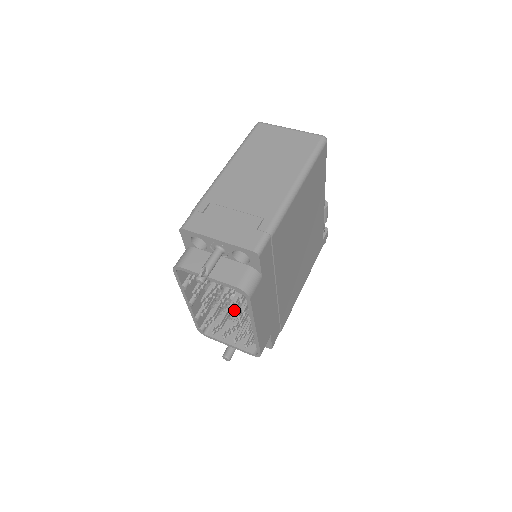
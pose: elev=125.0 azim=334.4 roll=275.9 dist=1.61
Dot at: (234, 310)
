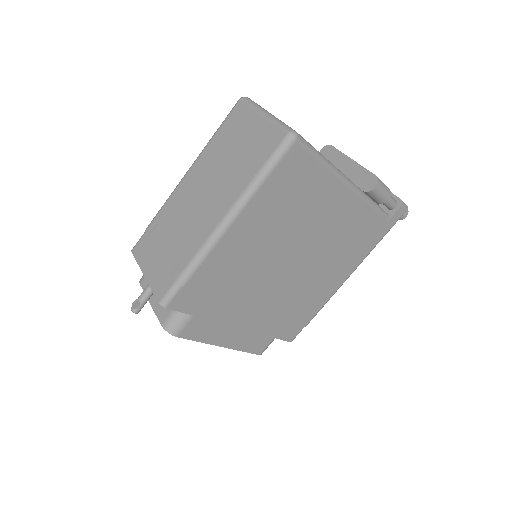
Dot at: occluded
